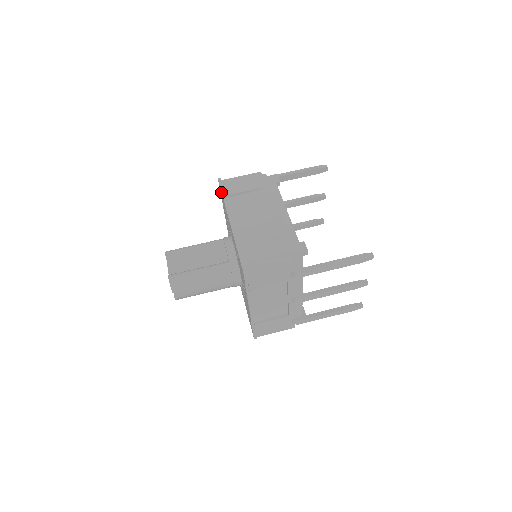
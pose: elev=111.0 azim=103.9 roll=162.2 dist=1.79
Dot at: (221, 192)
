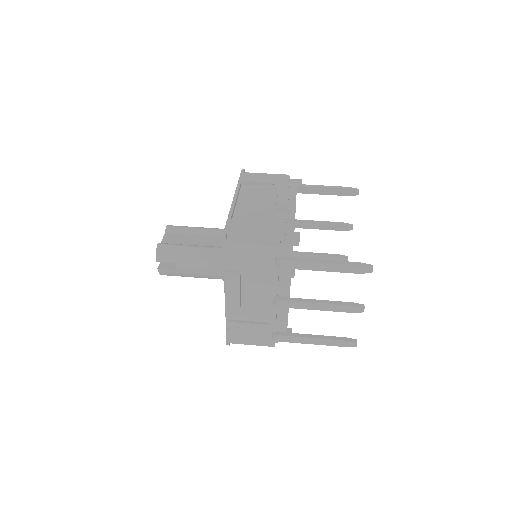
Dot at: (239, 179)
